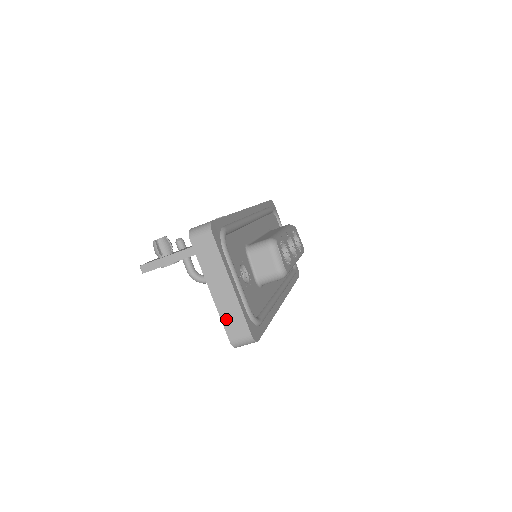
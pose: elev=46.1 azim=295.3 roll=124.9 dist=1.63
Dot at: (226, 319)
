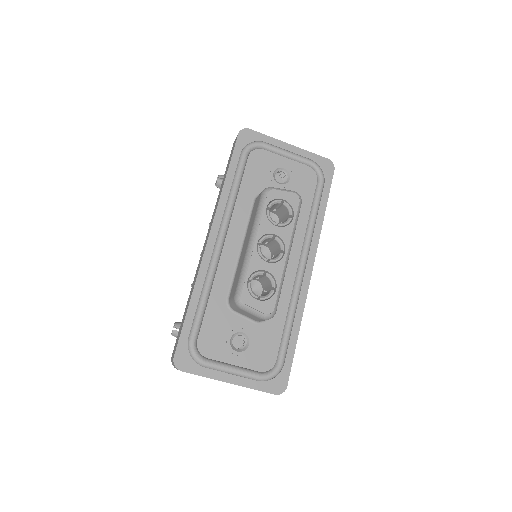
Dot at: occluded
